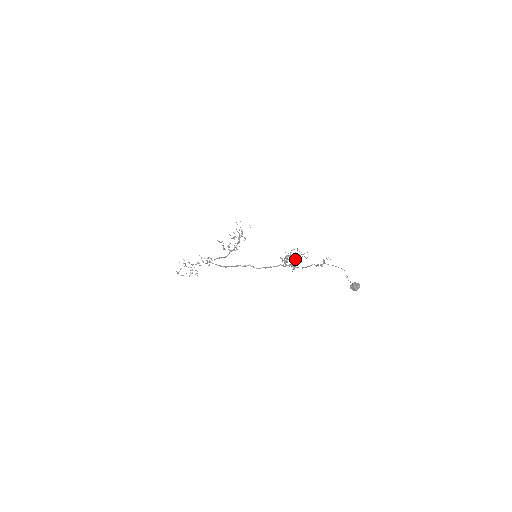
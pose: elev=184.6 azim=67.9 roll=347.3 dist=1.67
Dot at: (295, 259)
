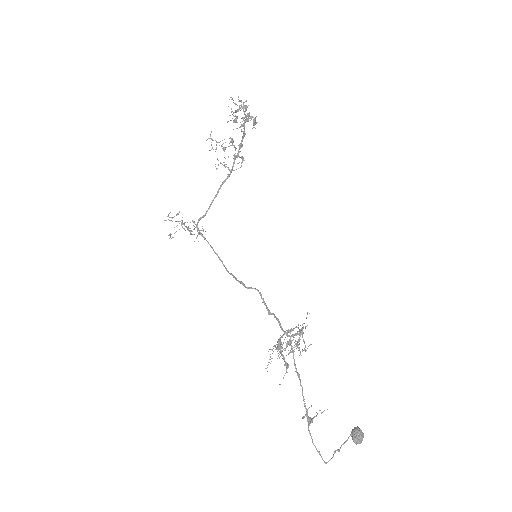
Dot at: occluded
